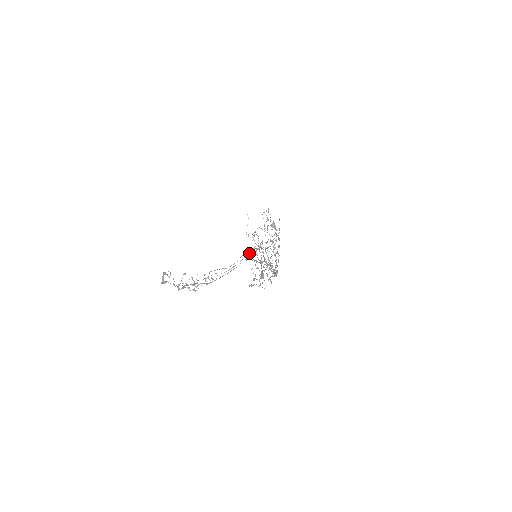
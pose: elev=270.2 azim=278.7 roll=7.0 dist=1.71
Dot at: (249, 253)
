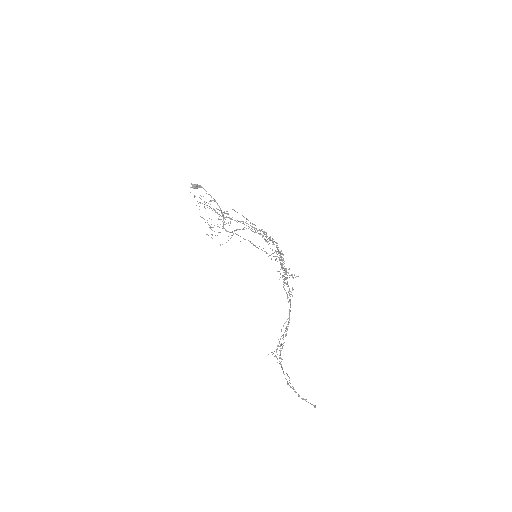
Dot at: occluded
